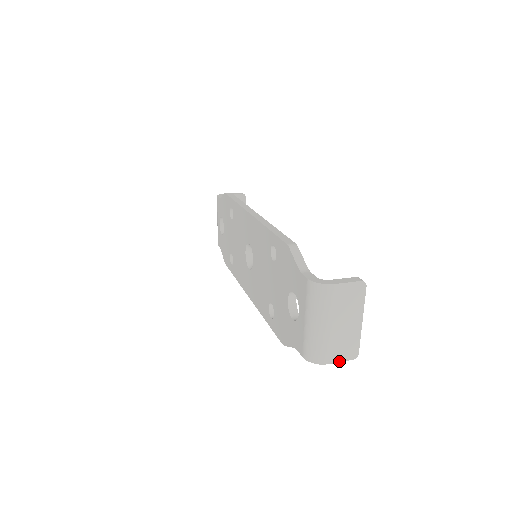
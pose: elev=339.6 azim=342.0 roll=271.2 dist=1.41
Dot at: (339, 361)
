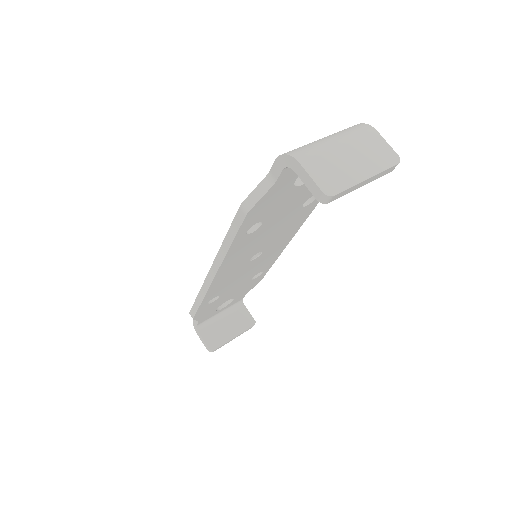
Dot at: (311, 175)
